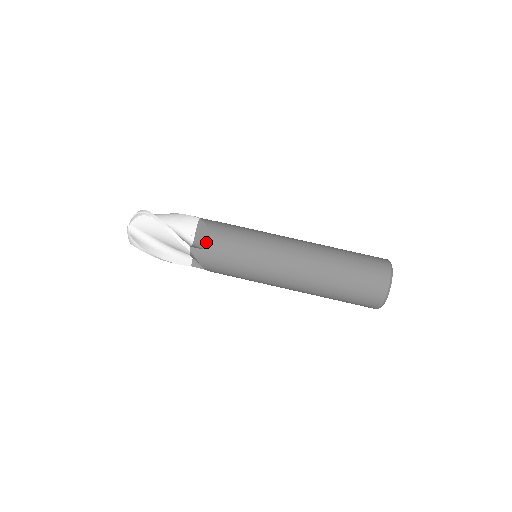
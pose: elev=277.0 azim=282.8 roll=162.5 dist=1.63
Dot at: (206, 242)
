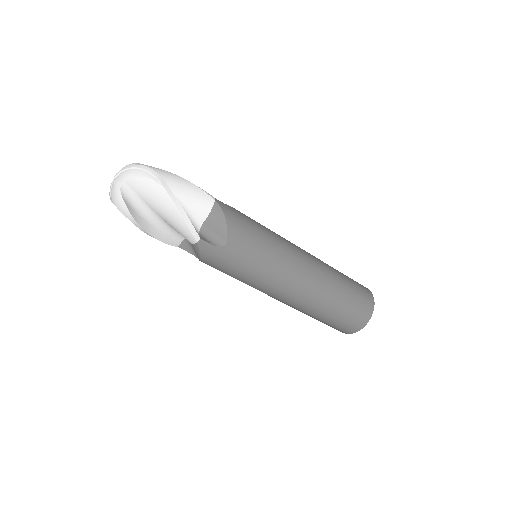
Dot at: occluded
